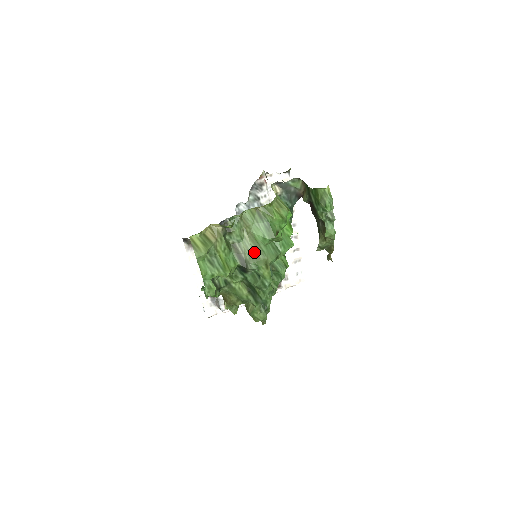
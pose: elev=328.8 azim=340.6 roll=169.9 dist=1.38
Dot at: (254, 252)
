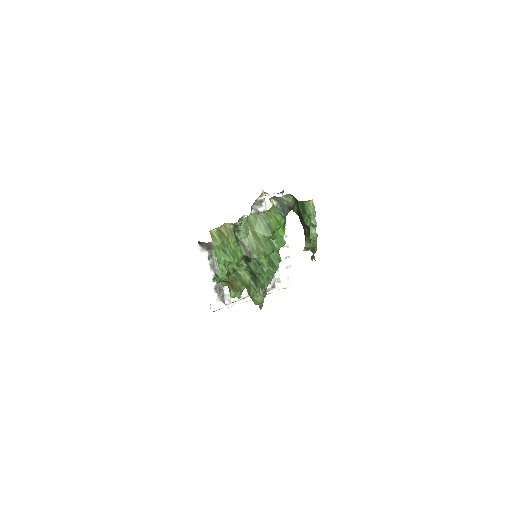
Dot at: (256, 246)
